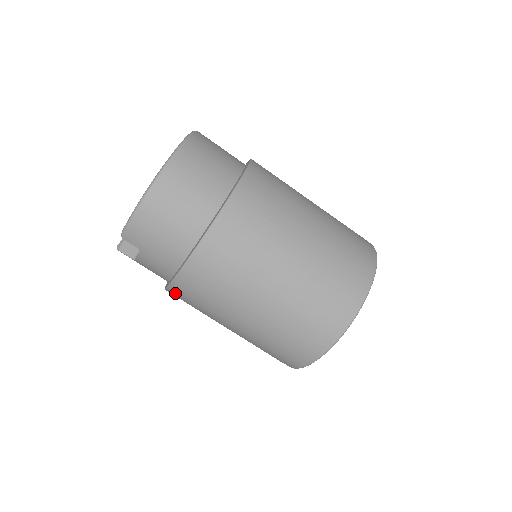
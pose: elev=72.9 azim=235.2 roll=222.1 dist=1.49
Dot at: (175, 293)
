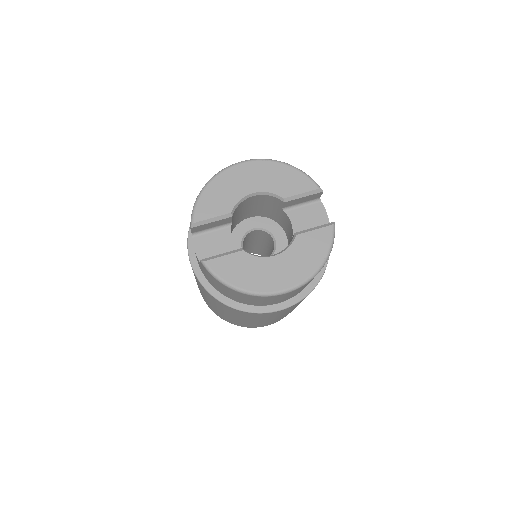
Dot at: occluded
